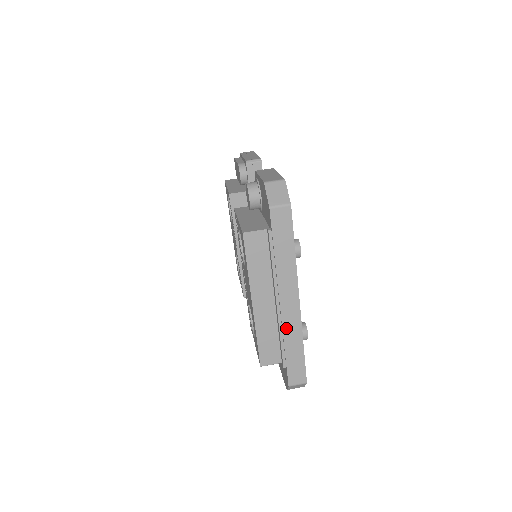
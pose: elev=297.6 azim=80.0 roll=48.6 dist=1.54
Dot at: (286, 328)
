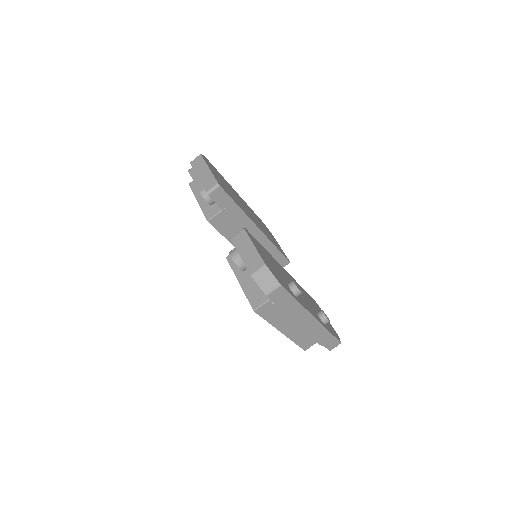
Dot at: (313, 333)
